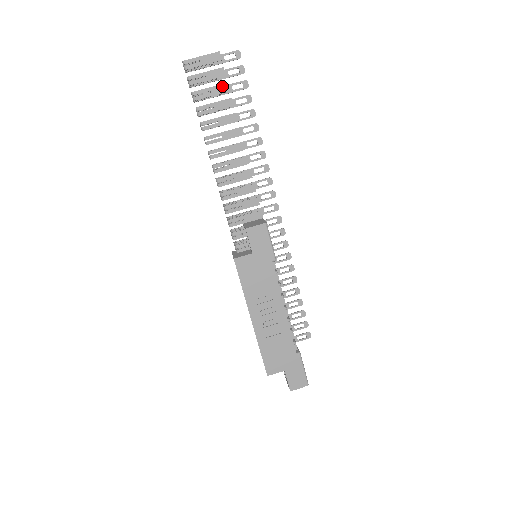
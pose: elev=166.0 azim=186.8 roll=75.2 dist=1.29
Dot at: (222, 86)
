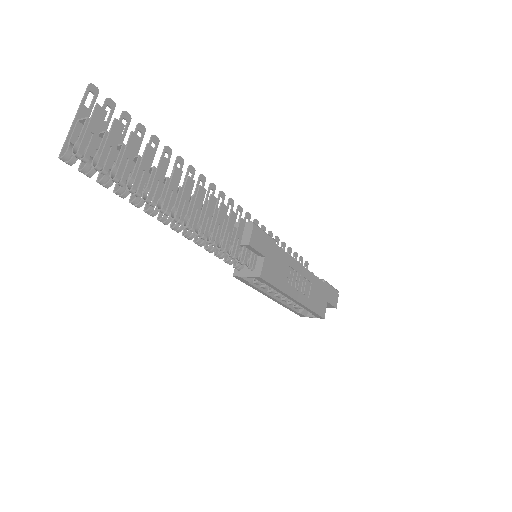
Dot at: (131, 141)
